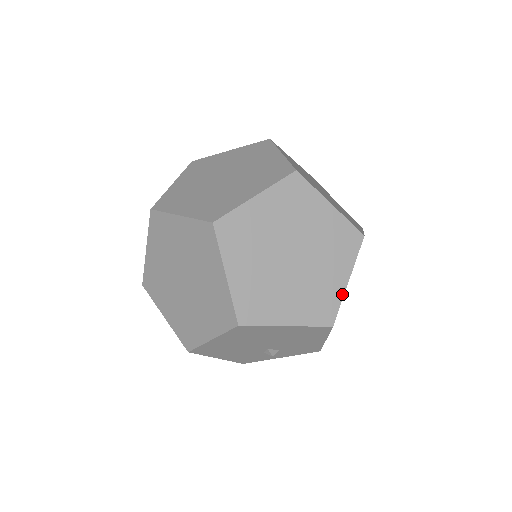
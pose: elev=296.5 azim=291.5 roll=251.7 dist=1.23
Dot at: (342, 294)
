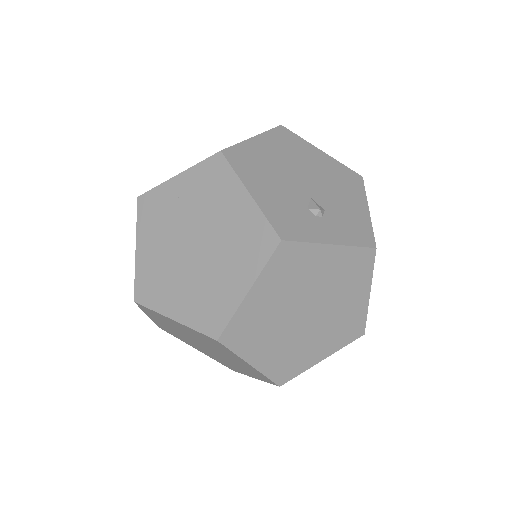
Dot at: occluded
